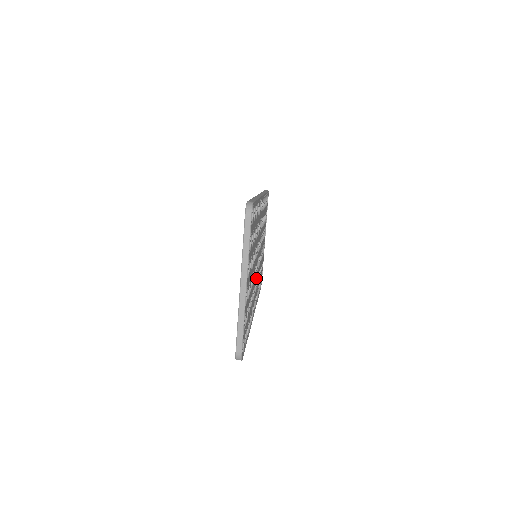
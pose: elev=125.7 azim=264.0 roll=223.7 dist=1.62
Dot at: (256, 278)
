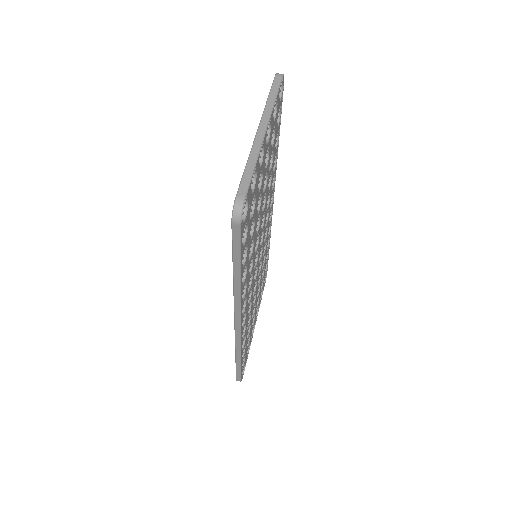
Dot at: (252, 279)
